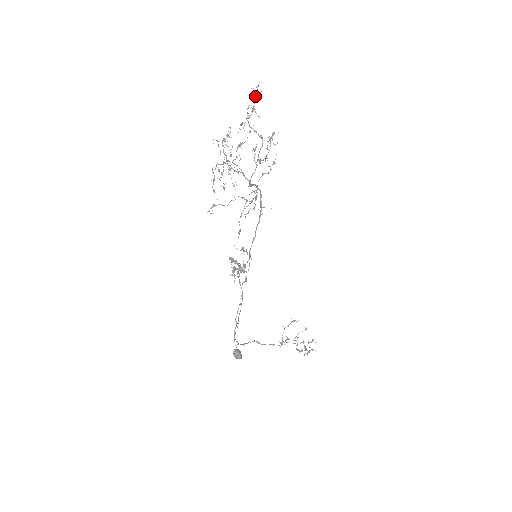
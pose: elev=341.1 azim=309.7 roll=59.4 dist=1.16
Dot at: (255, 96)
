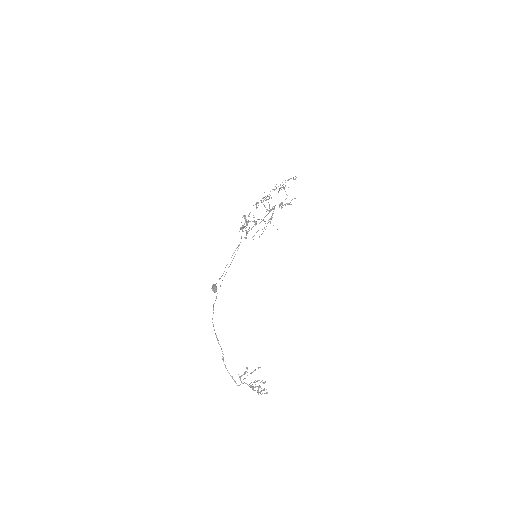
Dot at: (291, 178)
